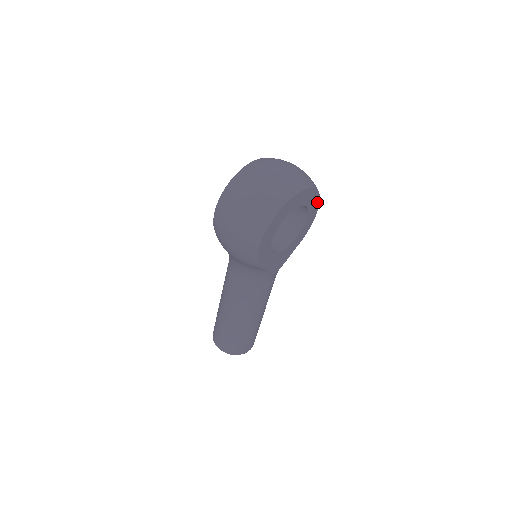
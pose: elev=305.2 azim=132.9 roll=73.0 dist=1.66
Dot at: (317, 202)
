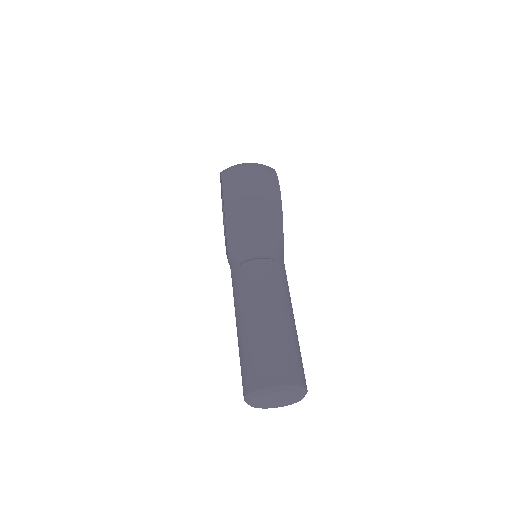
Dot at: occluded
